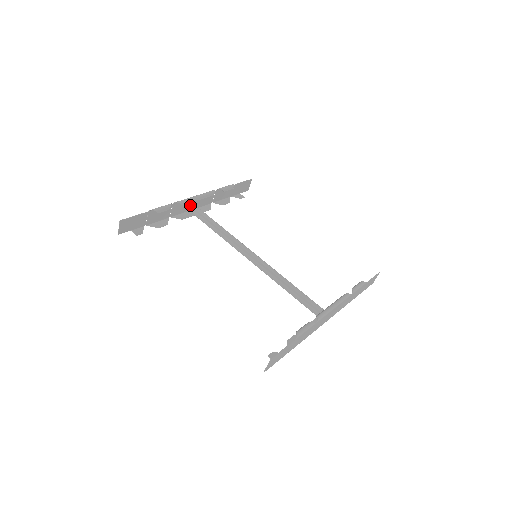
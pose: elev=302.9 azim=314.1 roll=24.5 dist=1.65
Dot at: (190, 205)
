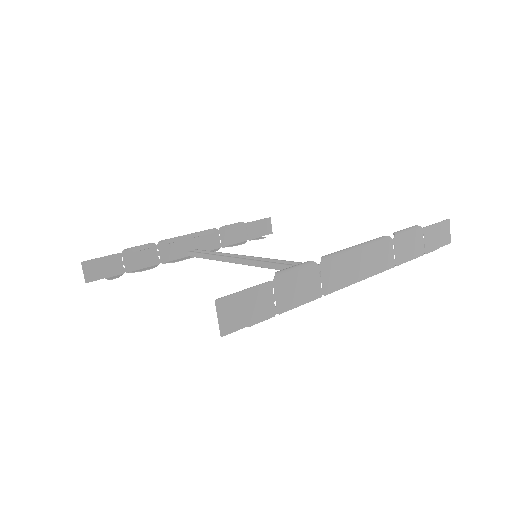
Dot at: (186, 248)
